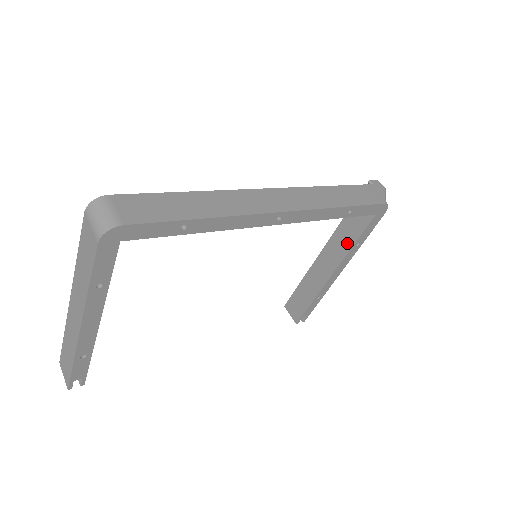
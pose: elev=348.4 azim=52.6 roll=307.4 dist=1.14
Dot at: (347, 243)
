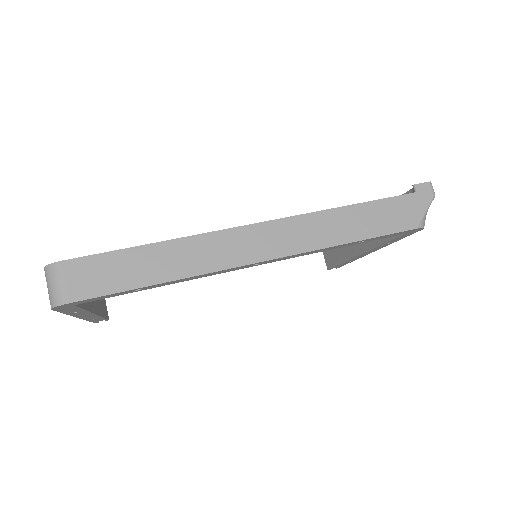
Dot at: occluded
